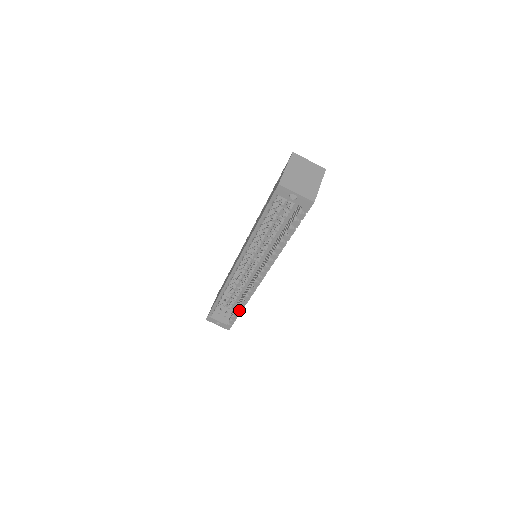
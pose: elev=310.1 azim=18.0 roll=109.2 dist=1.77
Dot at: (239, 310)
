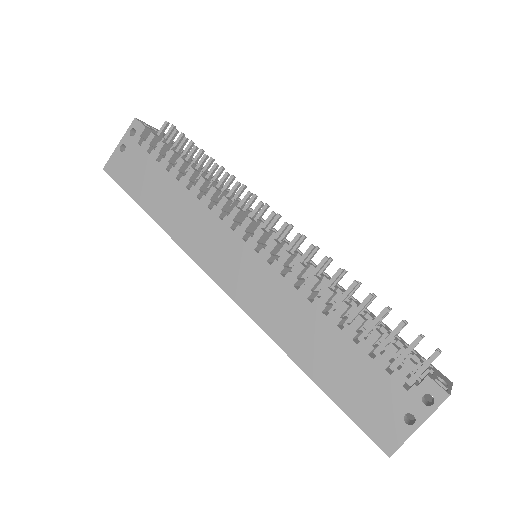
Dot at: occluded
